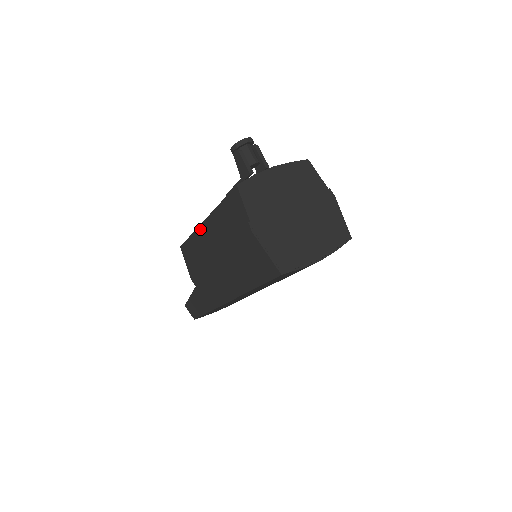
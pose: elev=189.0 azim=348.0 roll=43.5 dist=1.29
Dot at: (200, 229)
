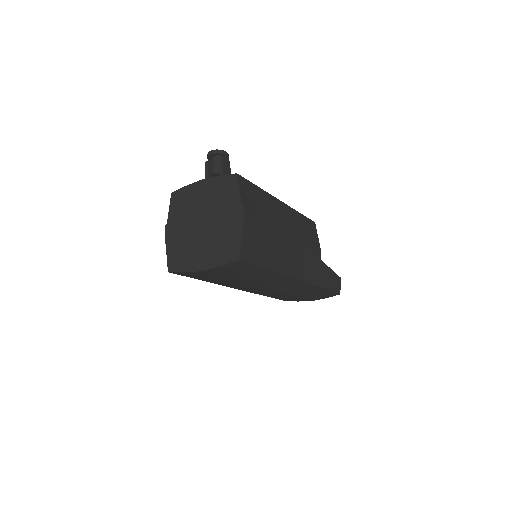
Dot at: occluded
